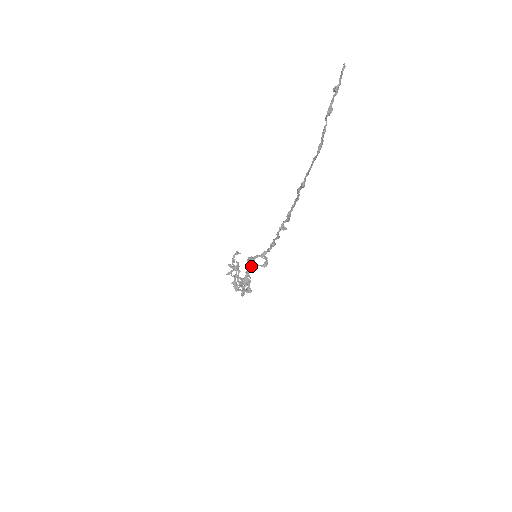
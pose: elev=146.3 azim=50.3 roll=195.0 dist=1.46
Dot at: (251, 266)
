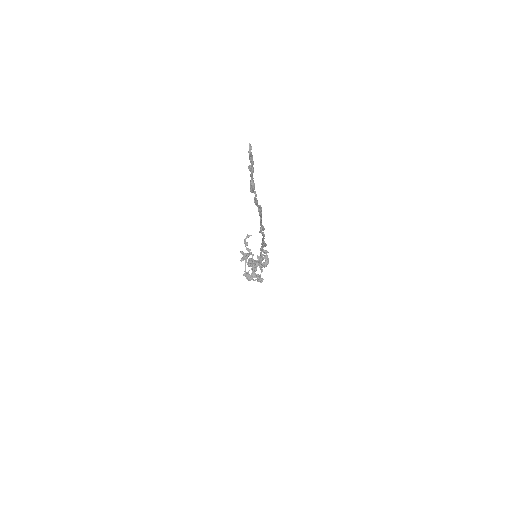
Dot at: occluded
